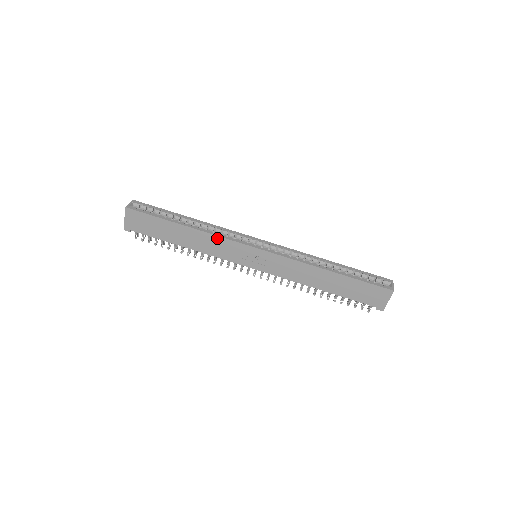
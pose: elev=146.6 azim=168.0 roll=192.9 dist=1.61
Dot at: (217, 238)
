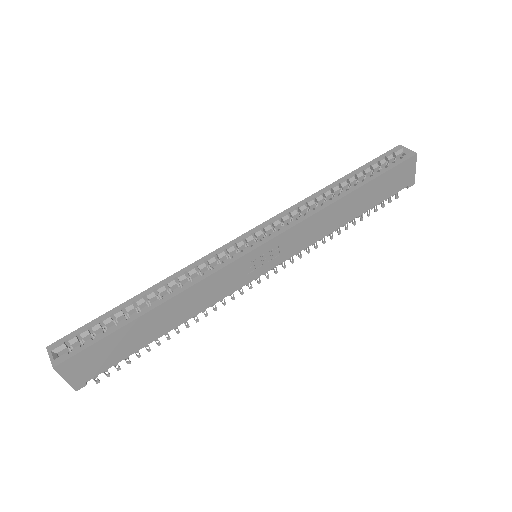
Dot at: (204, 282)
